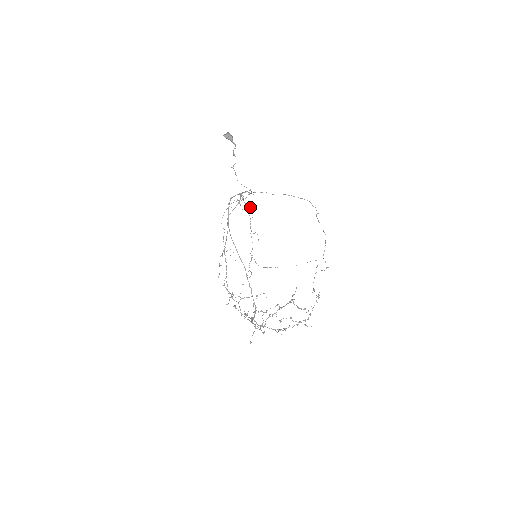
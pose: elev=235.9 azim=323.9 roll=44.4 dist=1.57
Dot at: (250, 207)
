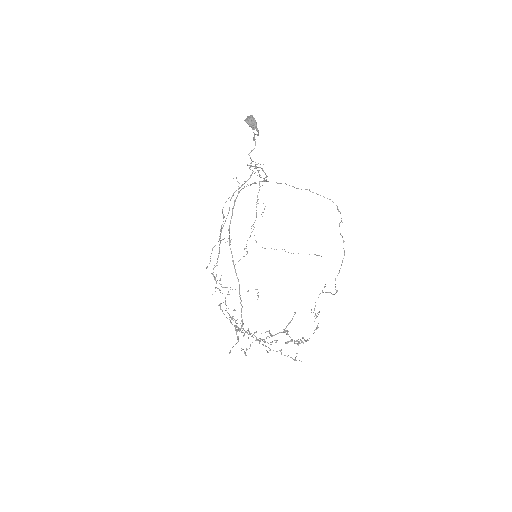
Dot at: occluded
